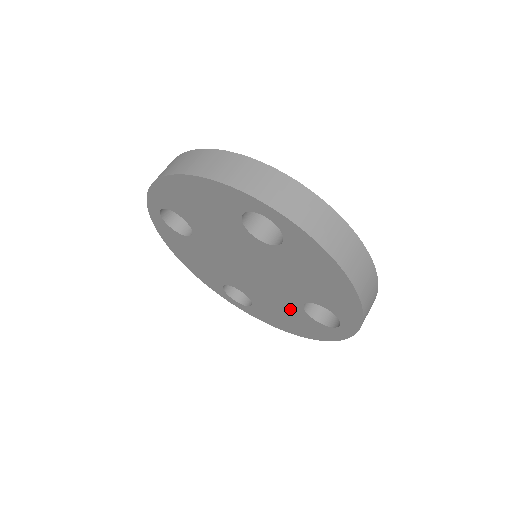
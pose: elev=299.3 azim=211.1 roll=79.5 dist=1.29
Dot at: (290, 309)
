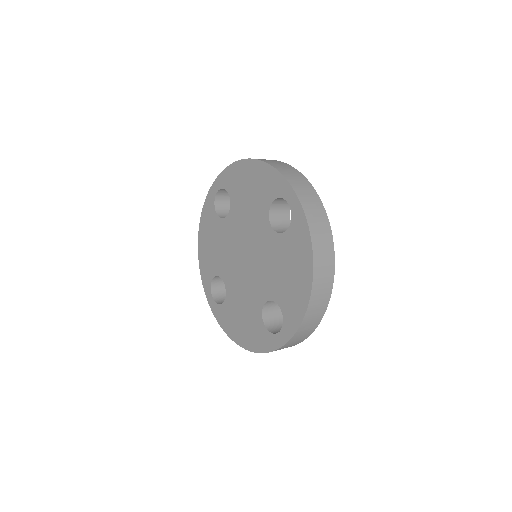
Dot at: (278, 252)
